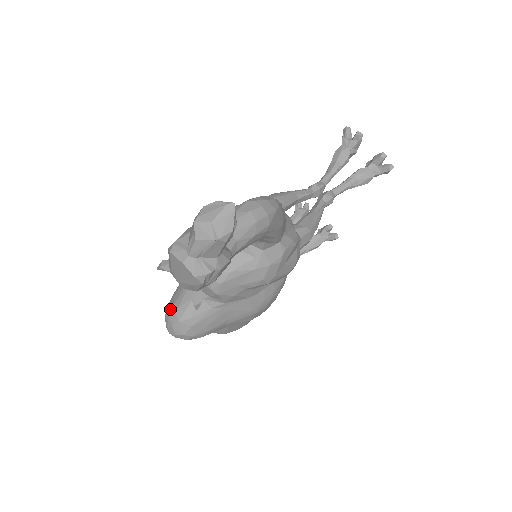
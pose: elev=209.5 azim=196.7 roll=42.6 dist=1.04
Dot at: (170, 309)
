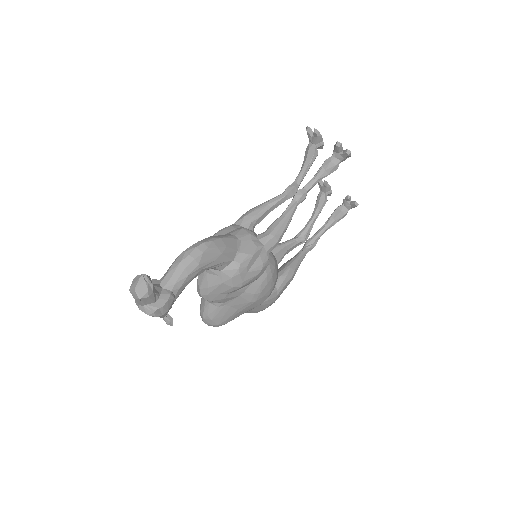
Dot at: occluded
